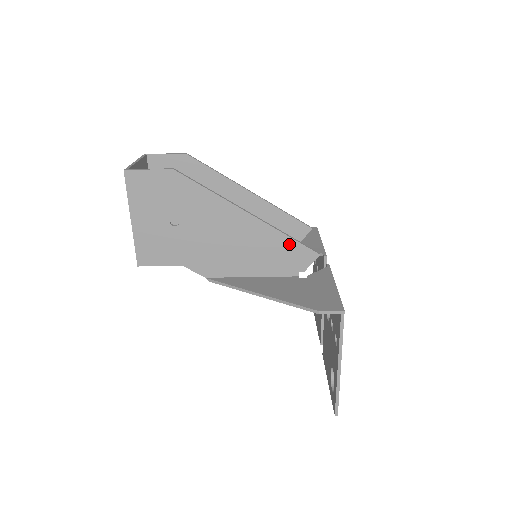
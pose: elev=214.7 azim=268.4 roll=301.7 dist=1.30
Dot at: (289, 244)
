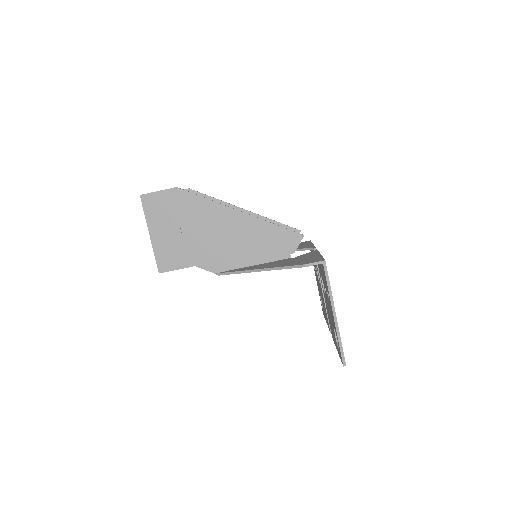
Dot at: (277, 231)
